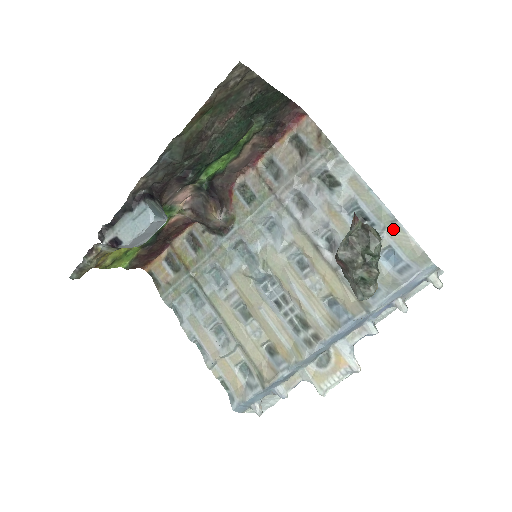
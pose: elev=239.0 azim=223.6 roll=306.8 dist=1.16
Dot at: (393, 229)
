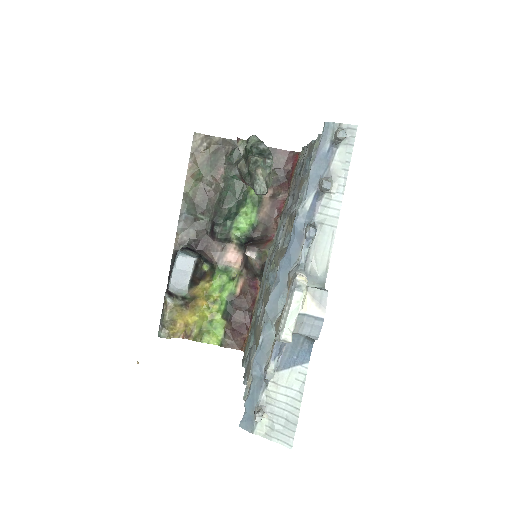
Dot at: occluded
